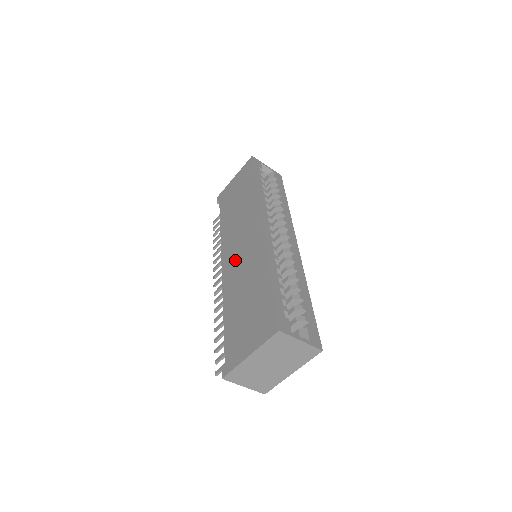
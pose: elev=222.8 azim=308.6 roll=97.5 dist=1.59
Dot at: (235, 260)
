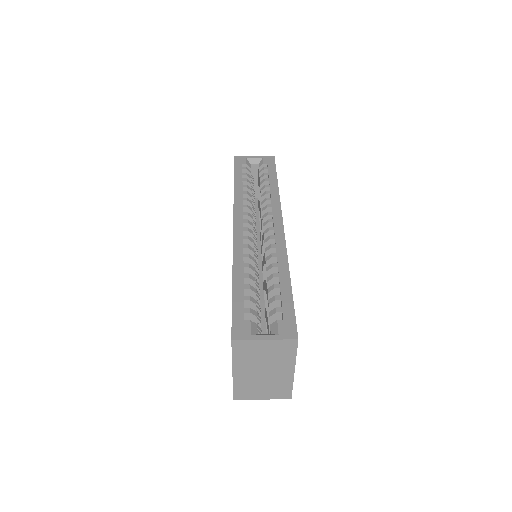
Dot at: occluded
